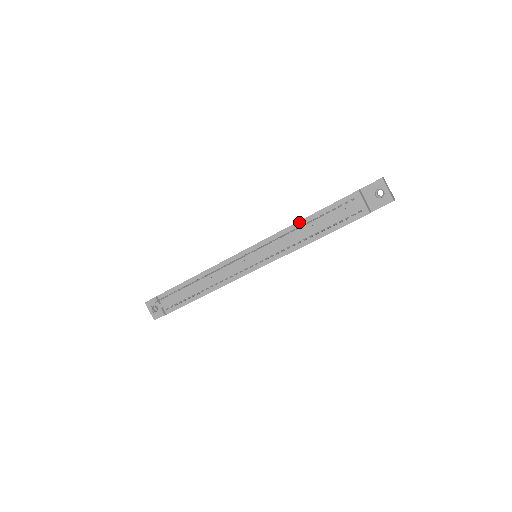
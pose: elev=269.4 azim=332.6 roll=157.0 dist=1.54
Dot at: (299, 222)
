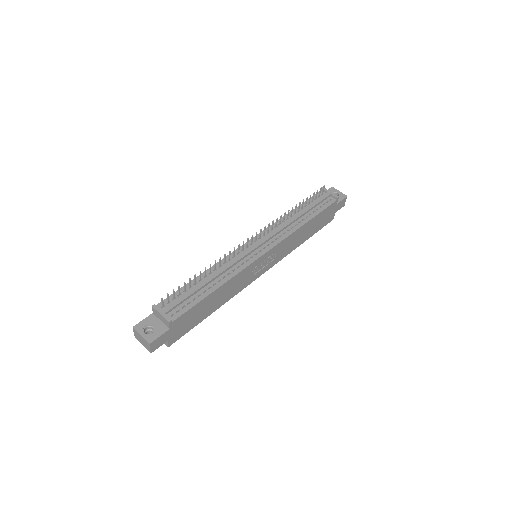
Dot at: (289, 213)
